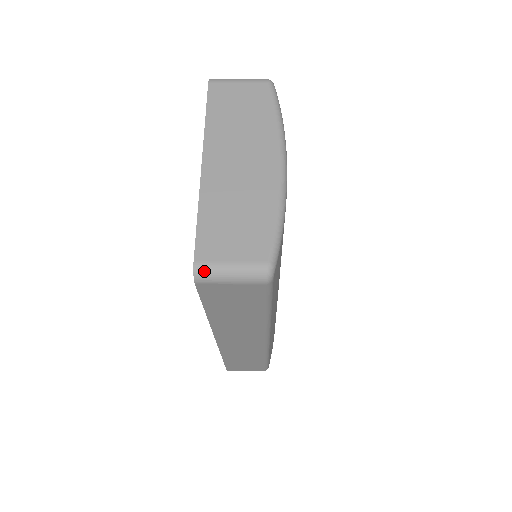
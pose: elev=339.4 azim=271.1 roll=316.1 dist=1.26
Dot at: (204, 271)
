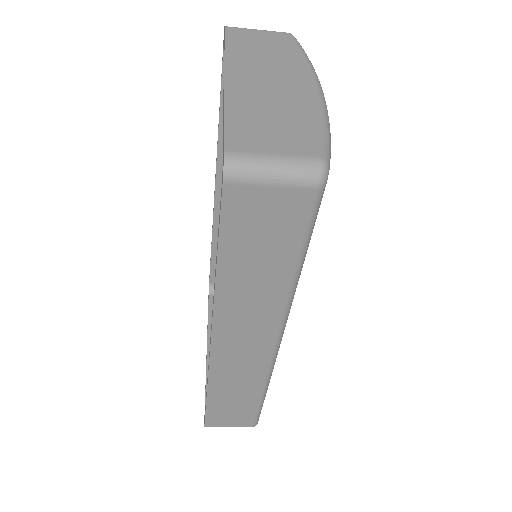
Dot at: (238, 162)
